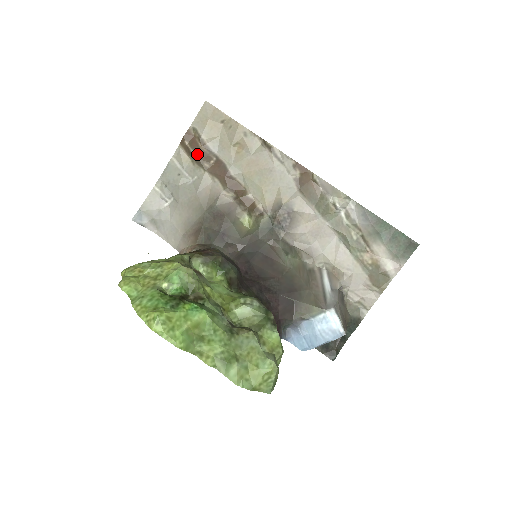
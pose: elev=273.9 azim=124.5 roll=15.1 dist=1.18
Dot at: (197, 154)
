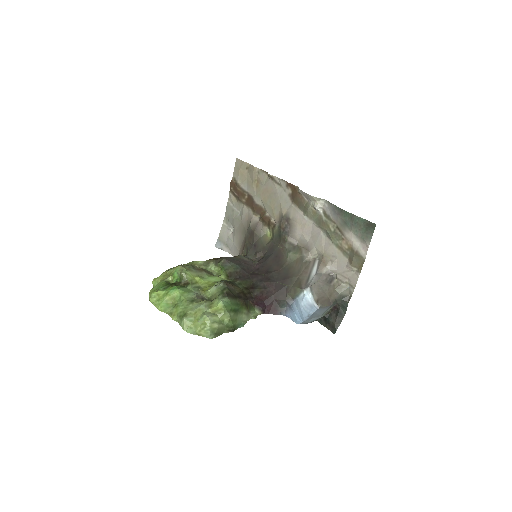
Dot at: (237, 194)
